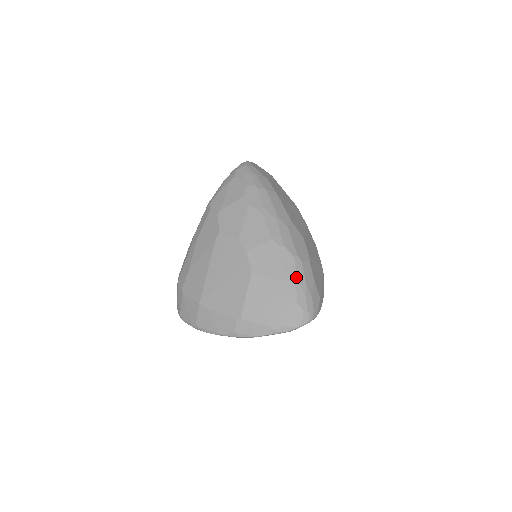
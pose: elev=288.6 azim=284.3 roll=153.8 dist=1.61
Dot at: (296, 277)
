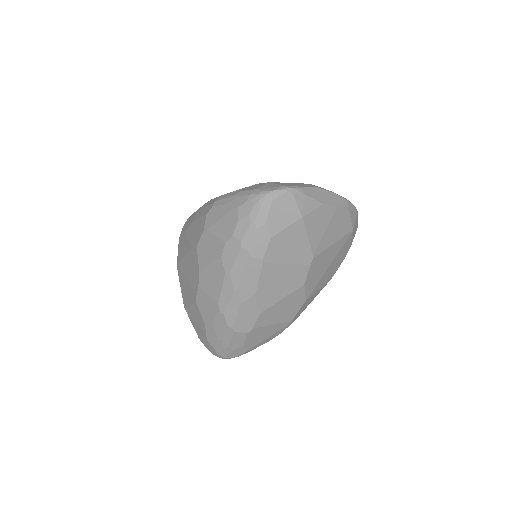
Dot at: (221, 337)
